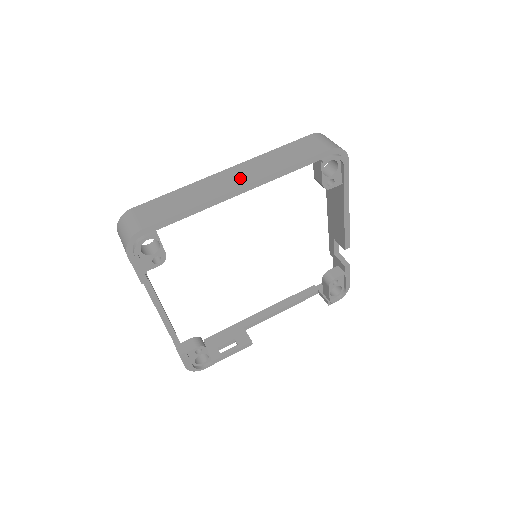
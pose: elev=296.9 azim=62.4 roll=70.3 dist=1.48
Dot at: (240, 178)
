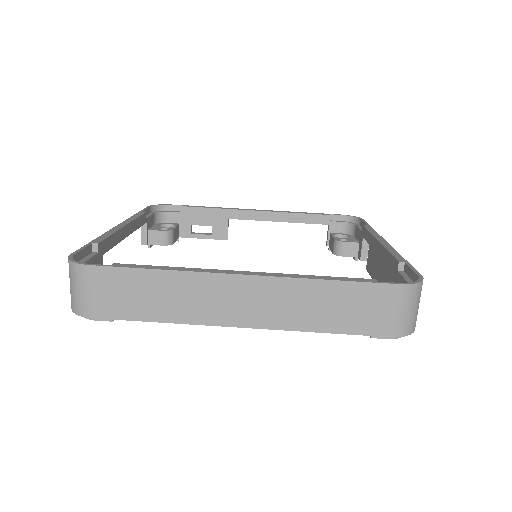
Dot at: (251, 309)
